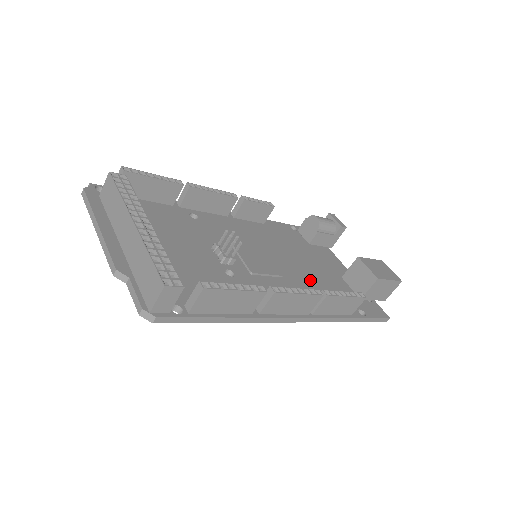
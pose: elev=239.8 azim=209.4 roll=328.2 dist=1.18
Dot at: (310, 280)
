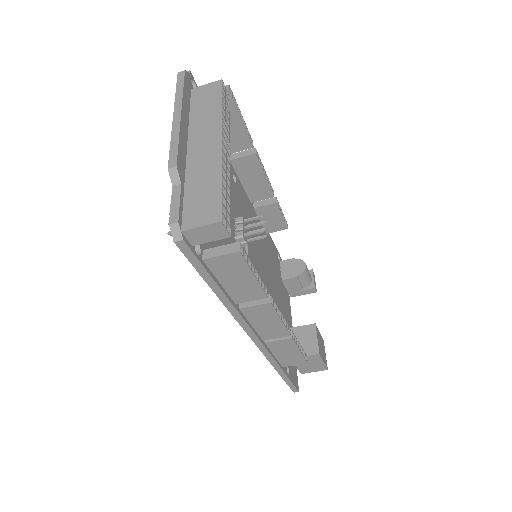
Dot at: occluded
